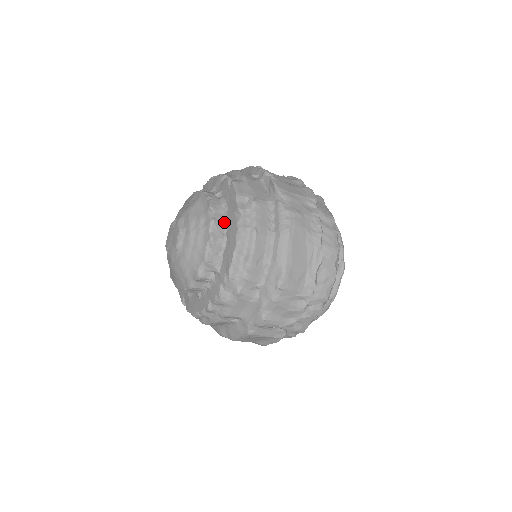
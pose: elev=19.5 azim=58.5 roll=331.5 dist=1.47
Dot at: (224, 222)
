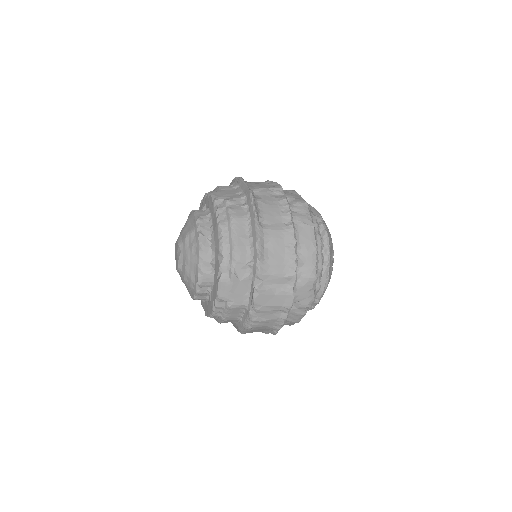
Dot at: (208, 293)
